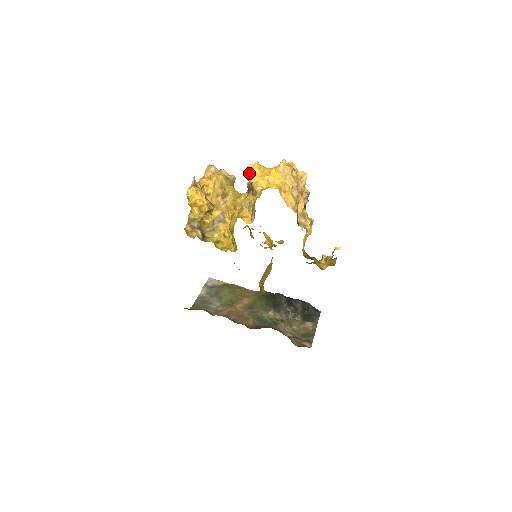
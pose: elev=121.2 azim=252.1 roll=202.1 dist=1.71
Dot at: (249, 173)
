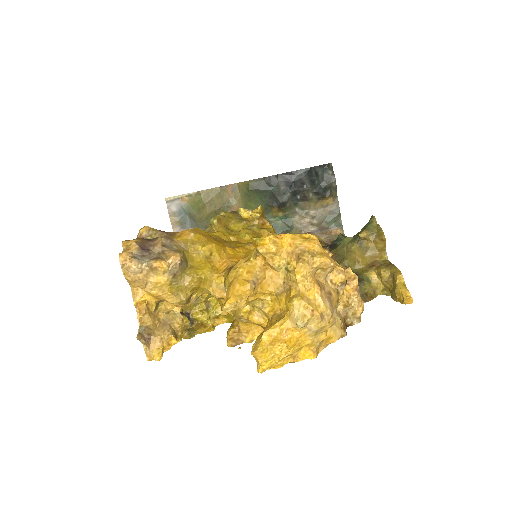
Dot at: occluded
